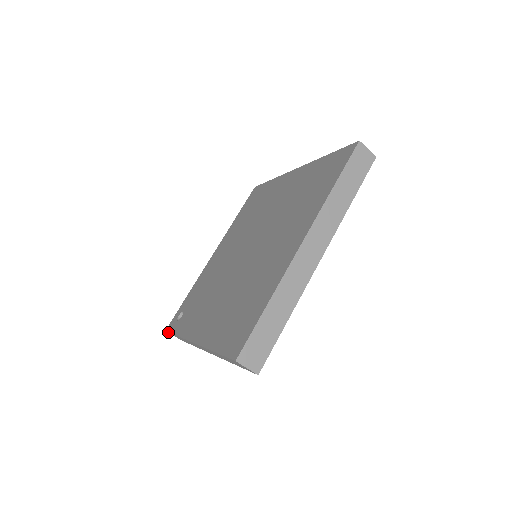
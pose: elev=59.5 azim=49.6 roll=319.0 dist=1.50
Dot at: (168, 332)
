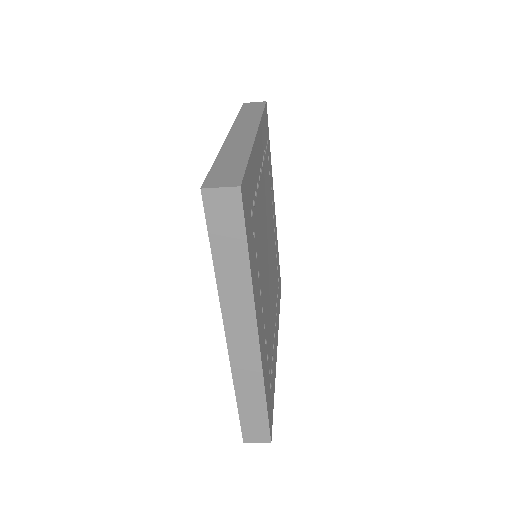
Dot at: occluded
